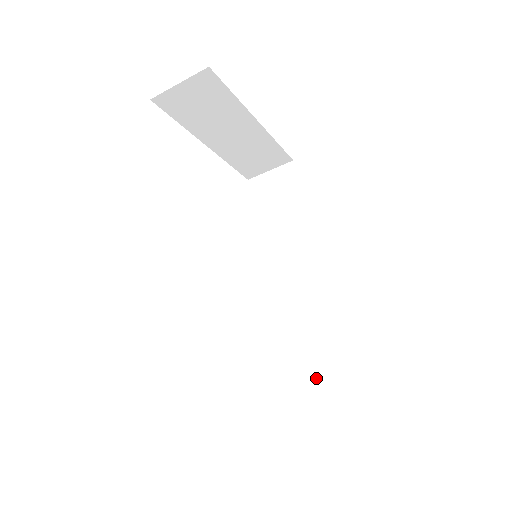
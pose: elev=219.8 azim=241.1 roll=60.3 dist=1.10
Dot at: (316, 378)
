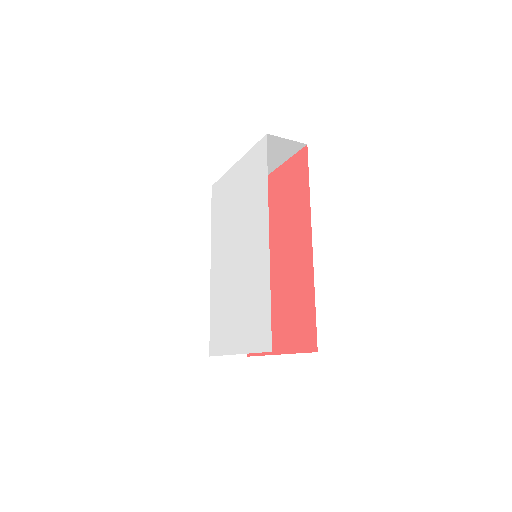
Dot at: occluded
